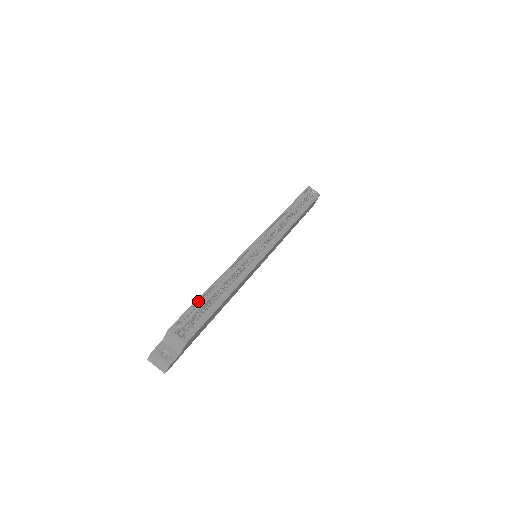
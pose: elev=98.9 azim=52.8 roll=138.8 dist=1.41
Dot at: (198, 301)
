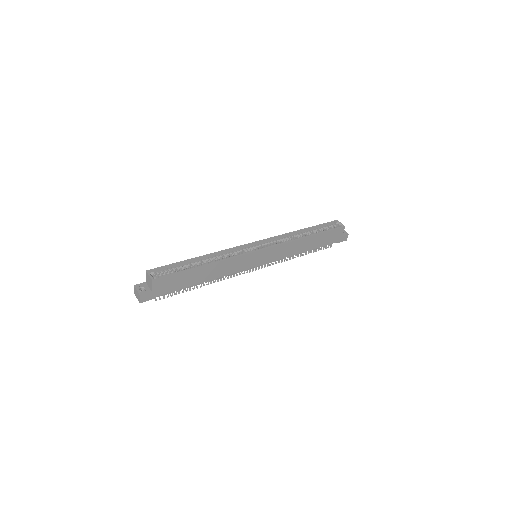
Dot at: (179, 263)
